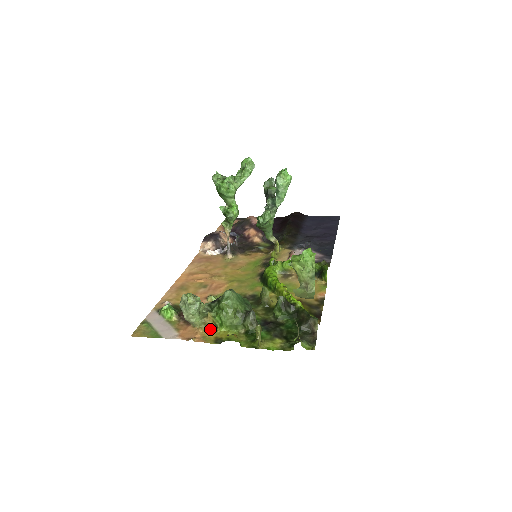
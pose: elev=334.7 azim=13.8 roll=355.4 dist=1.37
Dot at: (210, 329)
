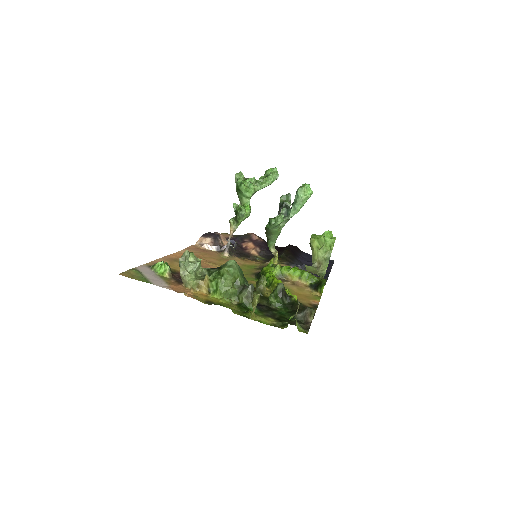
Dot at: (202, 293)
